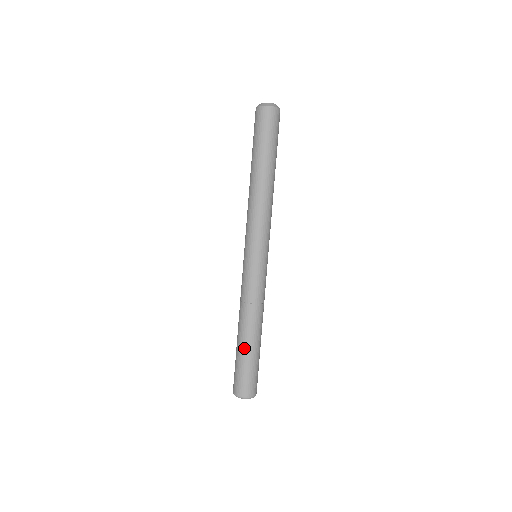
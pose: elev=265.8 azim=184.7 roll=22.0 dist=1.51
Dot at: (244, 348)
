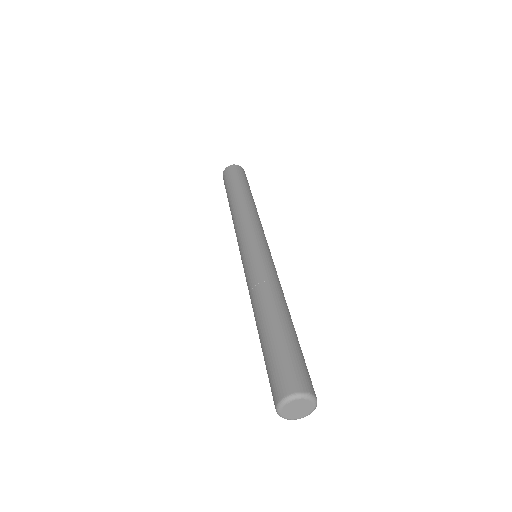
Dot at: (282, 326)
